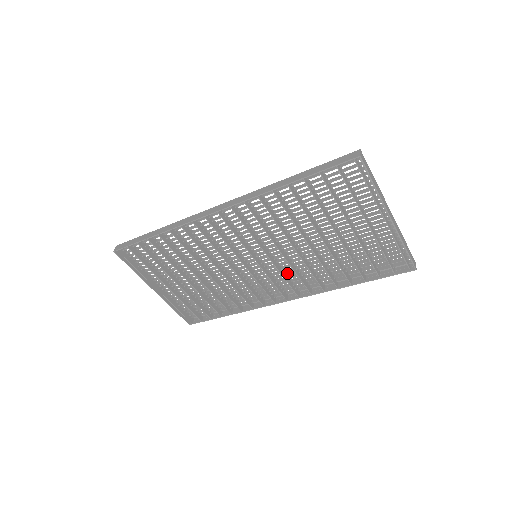
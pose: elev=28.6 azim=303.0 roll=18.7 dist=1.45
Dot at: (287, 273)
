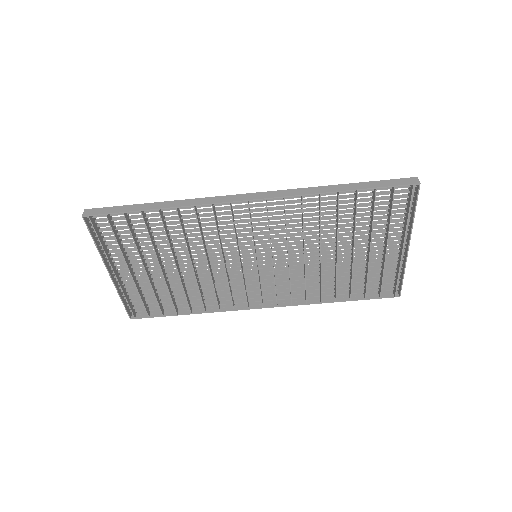
Dot at: (276, 279)
